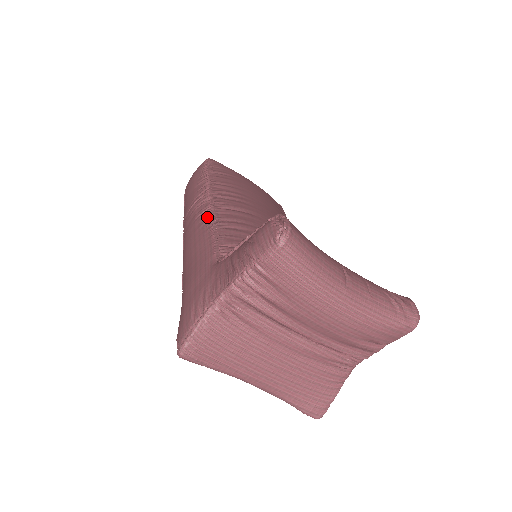
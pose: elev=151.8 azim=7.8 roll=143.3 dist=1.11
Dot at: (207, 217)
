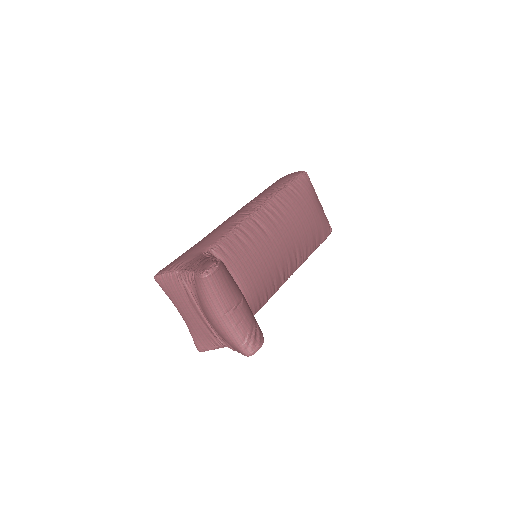
Dot at: (241, 219)
